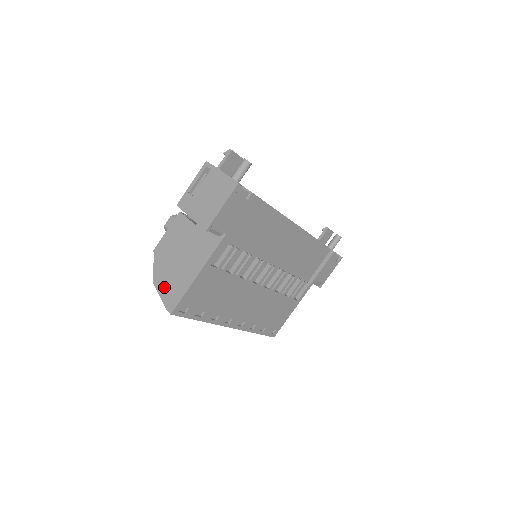
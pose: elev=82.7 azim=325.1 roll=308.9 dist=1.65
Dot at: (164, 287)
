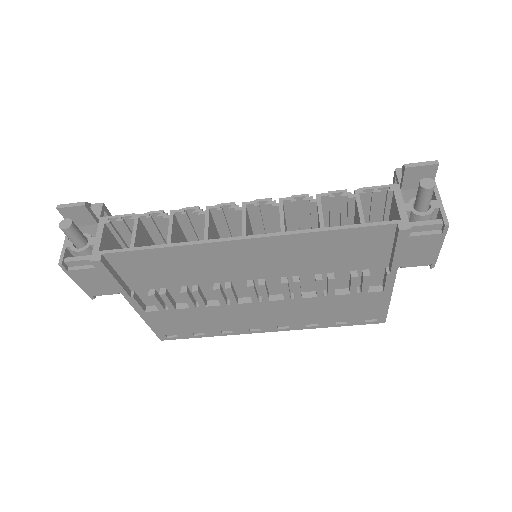
Dot at: occluded
